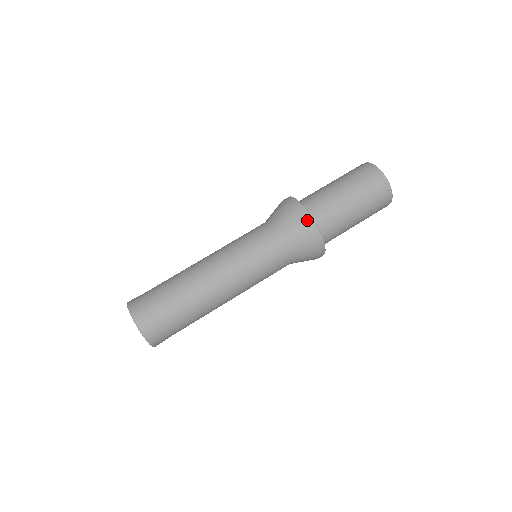
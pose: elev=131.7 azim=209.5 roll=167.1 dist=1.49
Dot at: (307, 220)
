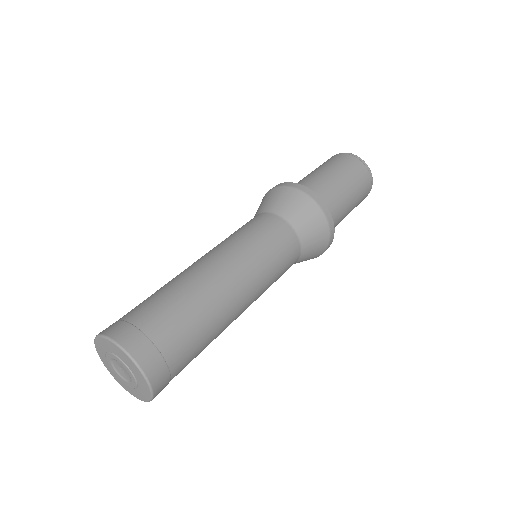
Dot at: (330, 224)
